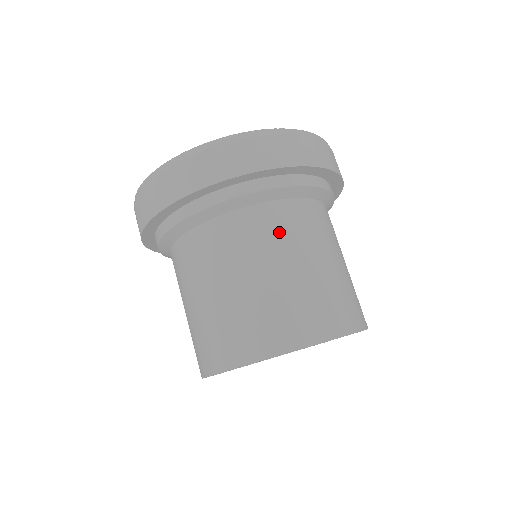
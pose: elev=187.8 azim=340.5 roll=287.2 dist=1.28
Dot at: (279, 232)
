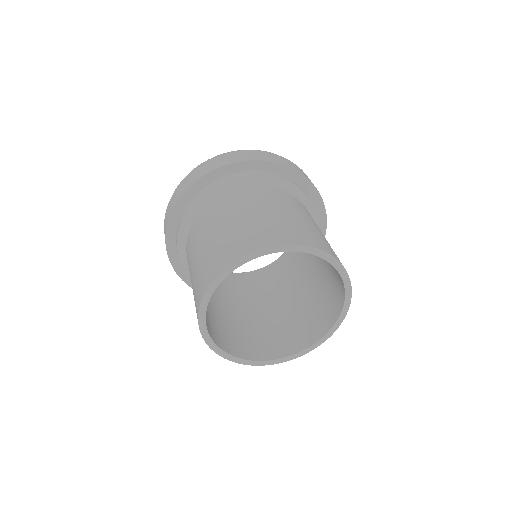
Dot at: (271, 197)
